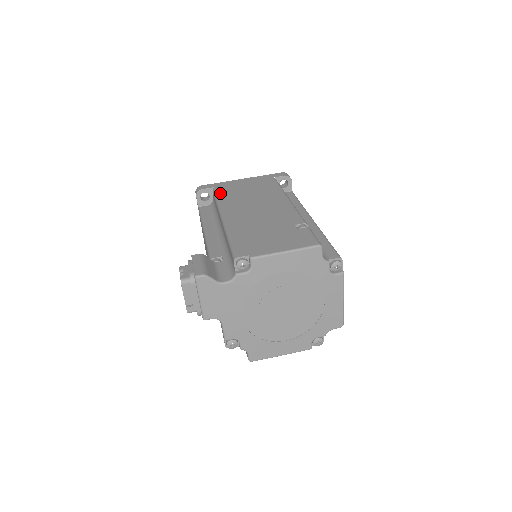
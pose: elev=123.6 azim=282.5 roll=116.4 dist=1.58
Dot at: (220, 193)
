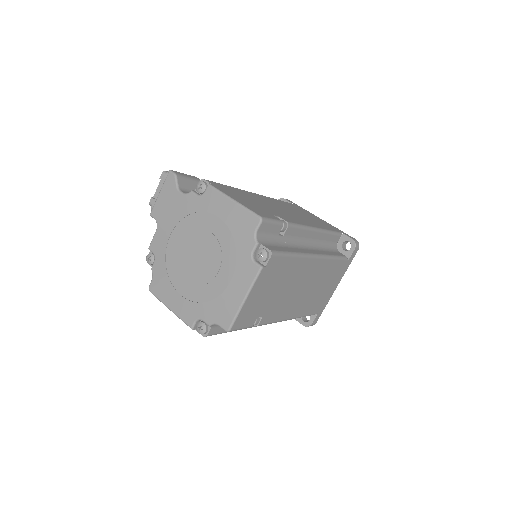
Dot at: (287, 203)
